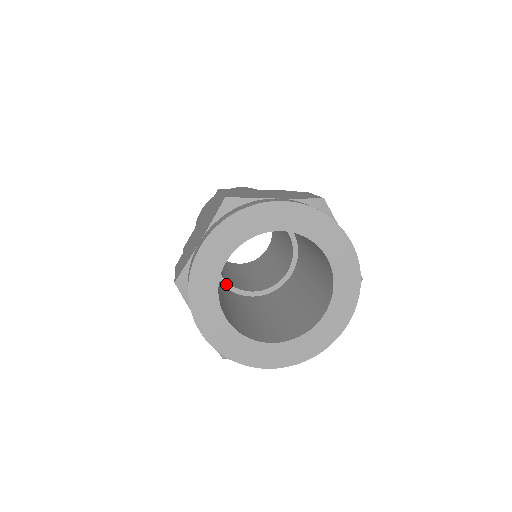
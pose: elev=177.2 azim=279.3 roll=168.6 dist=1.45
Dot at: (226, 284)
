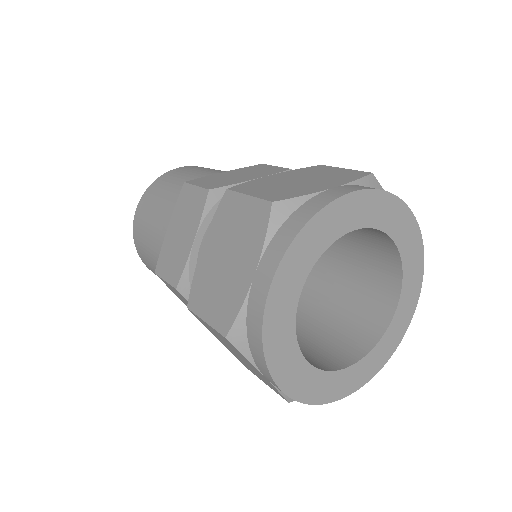
Dot at: occluded
